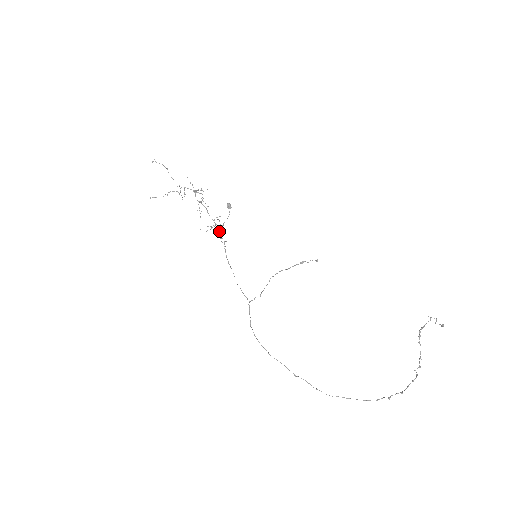
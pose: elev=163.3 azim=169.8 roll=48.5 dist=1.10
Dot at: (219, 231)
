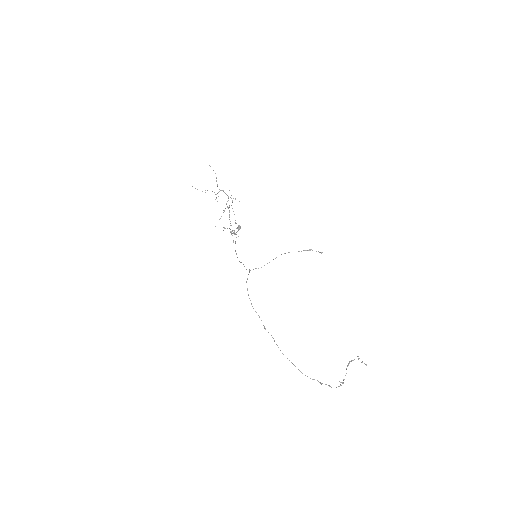
Dot at: occluded
